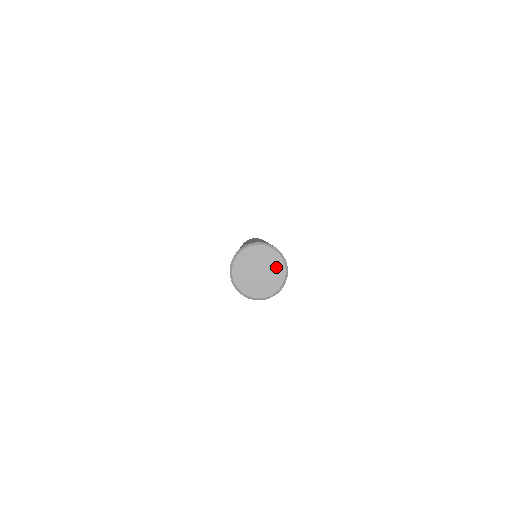
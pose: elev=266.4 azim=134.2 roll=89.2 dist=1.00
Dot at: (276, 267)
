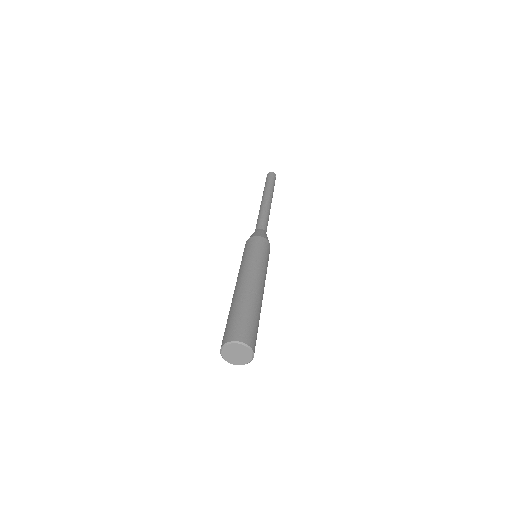
Dot at: (243, 349)
